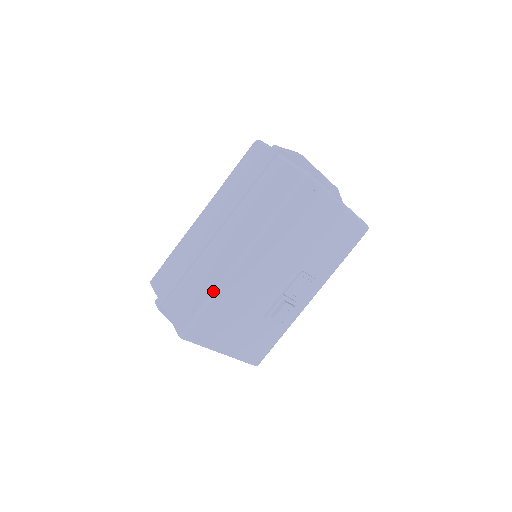
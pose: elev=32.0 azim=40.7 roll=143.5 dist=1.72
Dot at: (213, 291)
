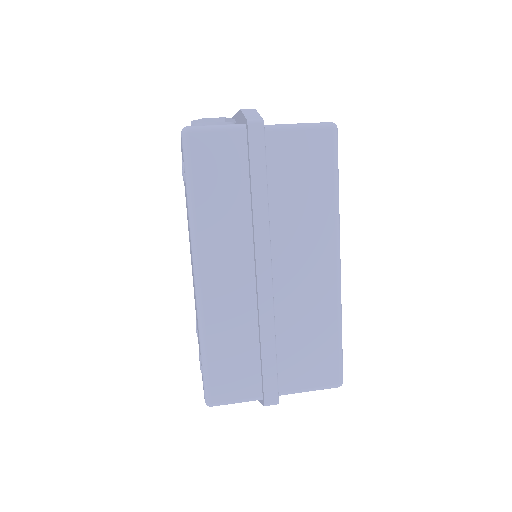
Dot at: (339, 318)
